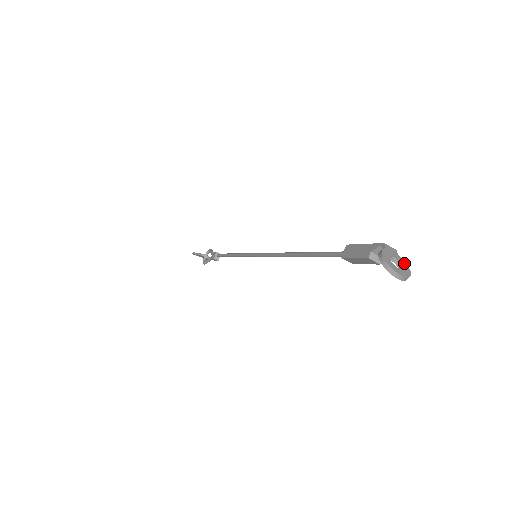
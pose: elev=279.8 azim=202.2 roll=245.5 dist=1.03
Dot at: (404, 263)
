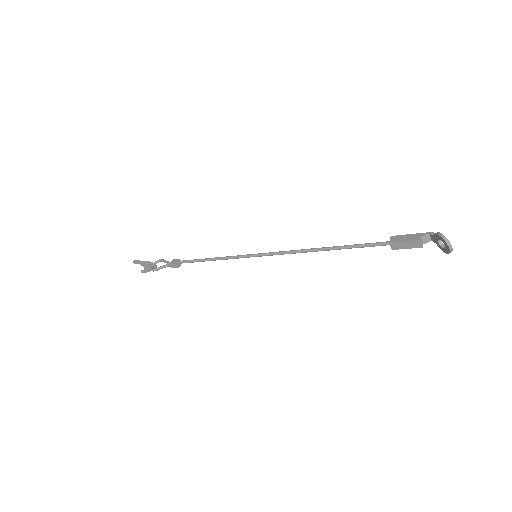
Dot at: (443, 246)
